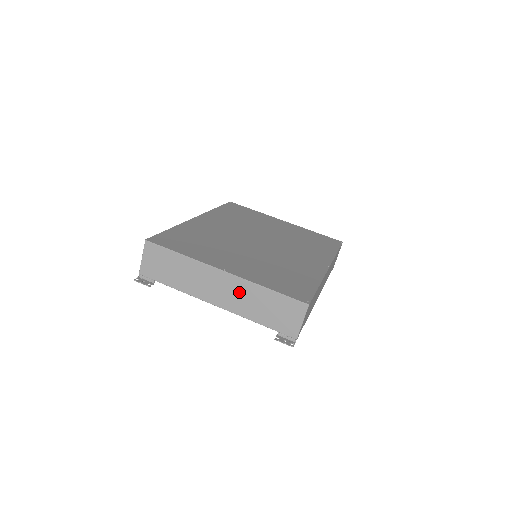
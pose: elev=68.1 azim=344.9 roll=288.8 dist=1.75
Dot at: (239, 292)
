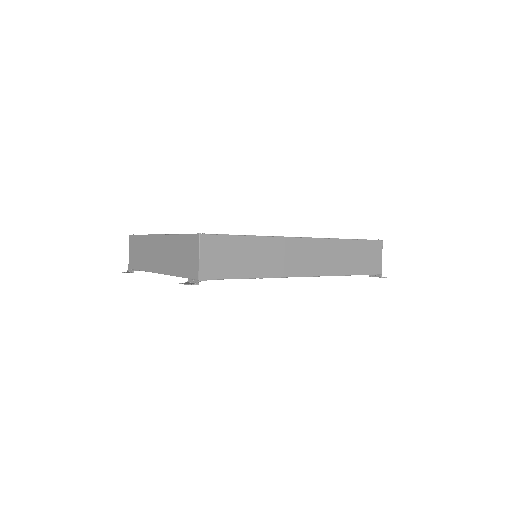
Dot at: (166, 250)
